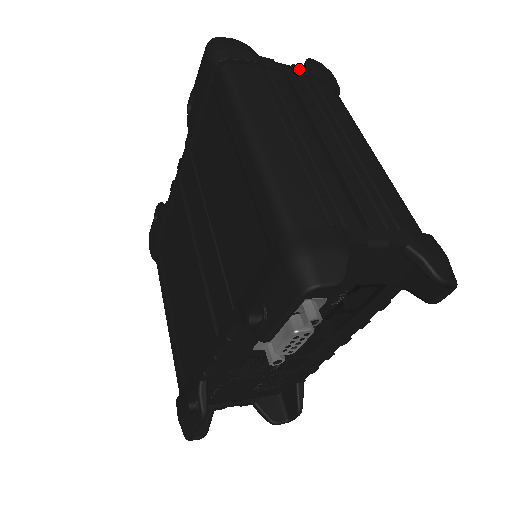
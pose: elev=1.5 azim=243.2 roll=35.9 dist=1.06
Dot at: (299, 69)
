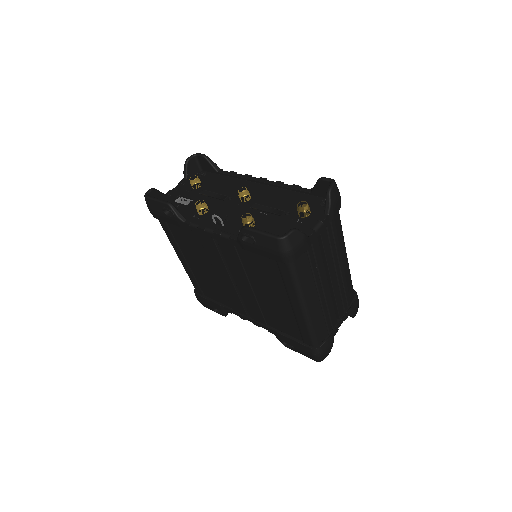
Dot at: (326, 223)
